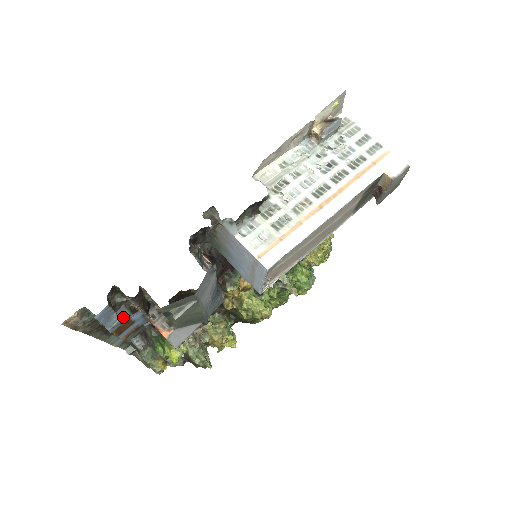
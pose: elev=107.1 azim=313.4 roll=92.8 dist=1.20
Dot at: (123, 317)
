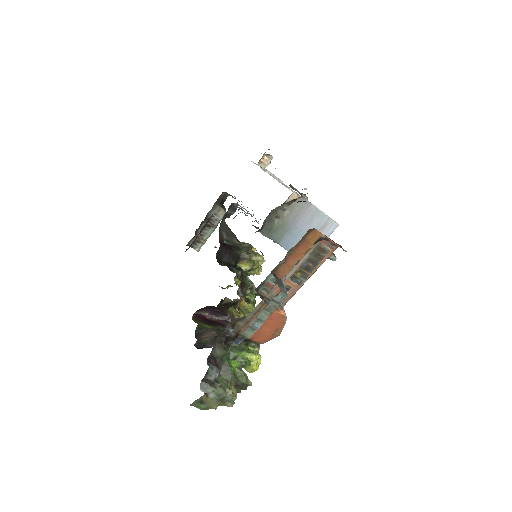
Dot at: (283, 285)
